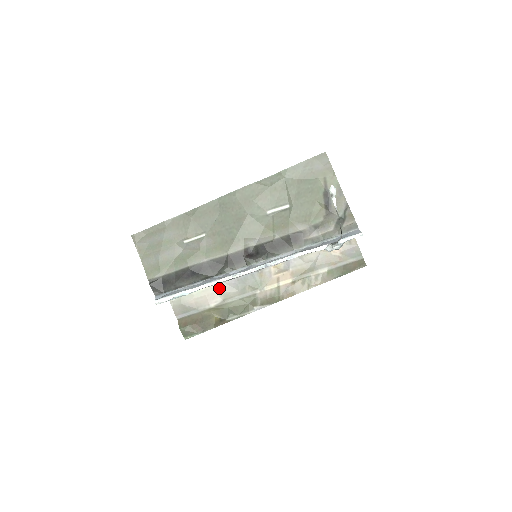
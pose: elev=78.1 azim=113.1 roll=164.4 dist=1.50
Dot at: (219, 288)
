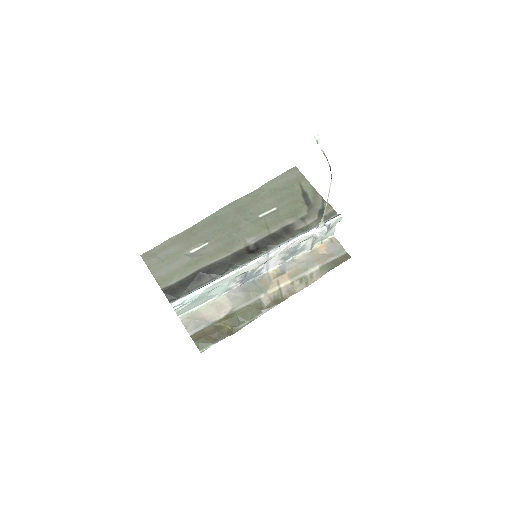
Dot at: (226, 299)
